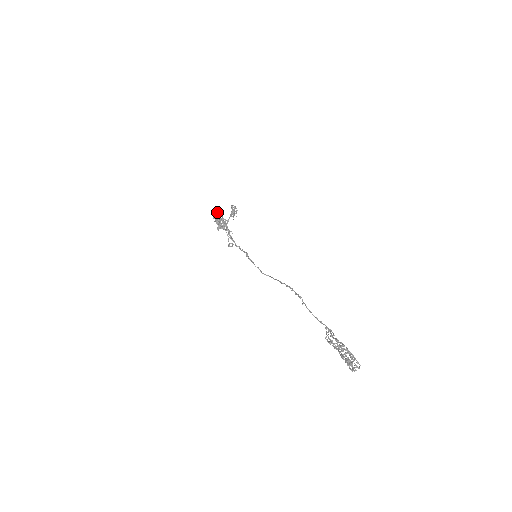
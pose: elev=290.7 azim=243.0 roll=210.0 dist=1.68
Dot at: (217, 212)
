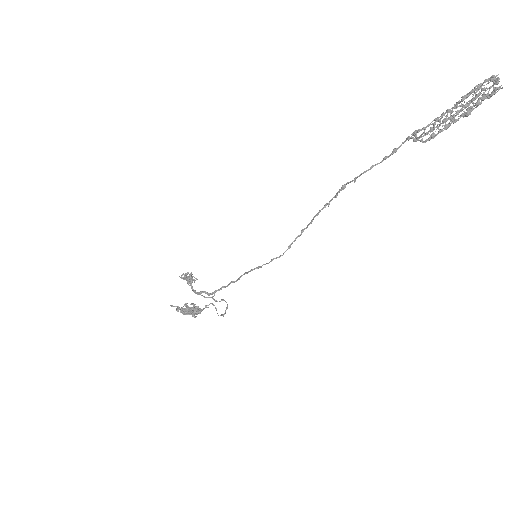
Dot at: (175, 306)
